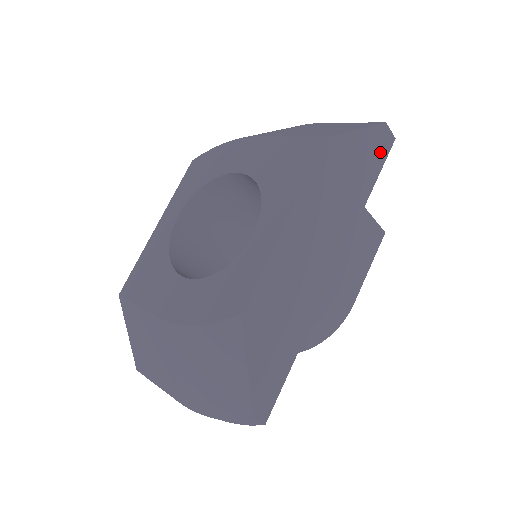
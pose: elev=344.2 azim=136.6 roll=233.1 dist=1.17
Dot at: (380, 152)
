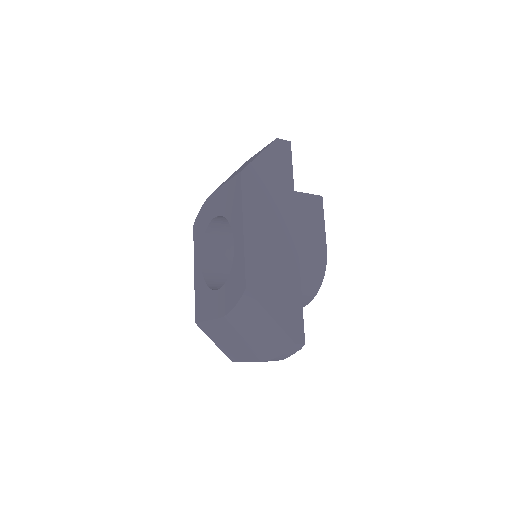
Dot at: (284, 156)
